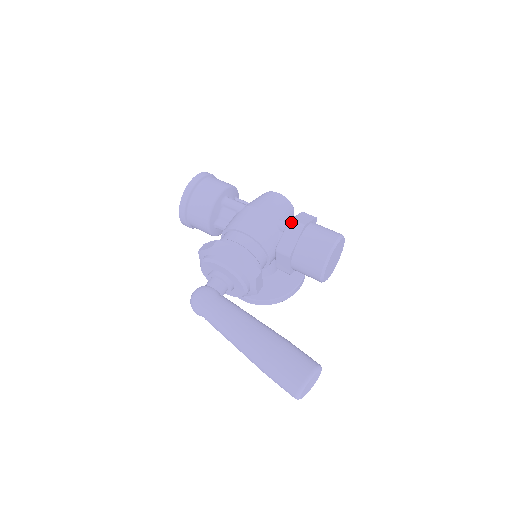
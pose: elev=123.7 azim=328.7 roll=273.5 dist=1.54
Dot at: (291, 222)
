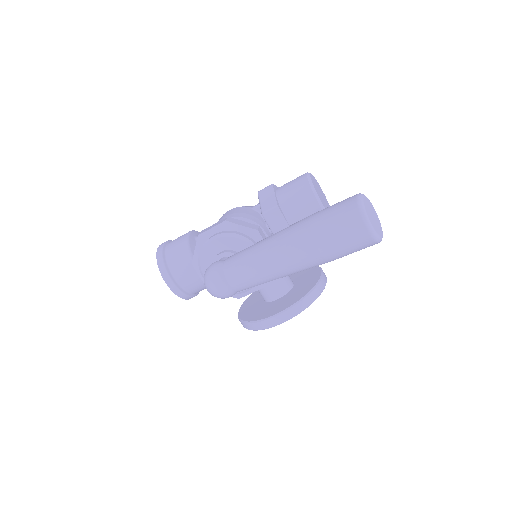
Dot at: (260, 191)
